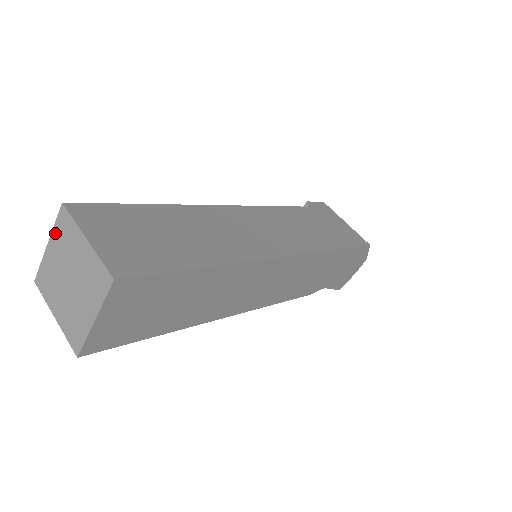
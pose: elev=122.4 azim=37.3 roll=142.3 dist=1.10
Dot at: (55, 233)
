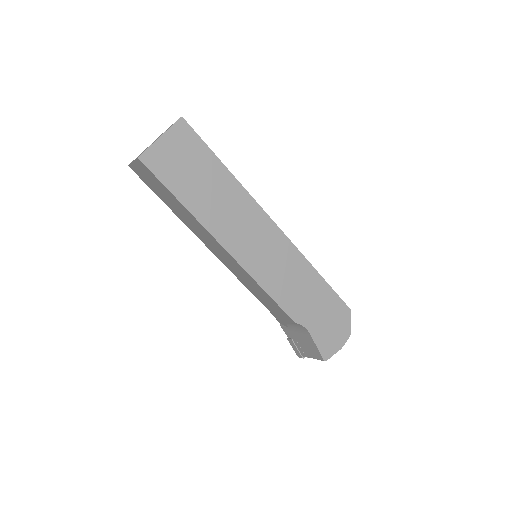
Dot at: occluded
